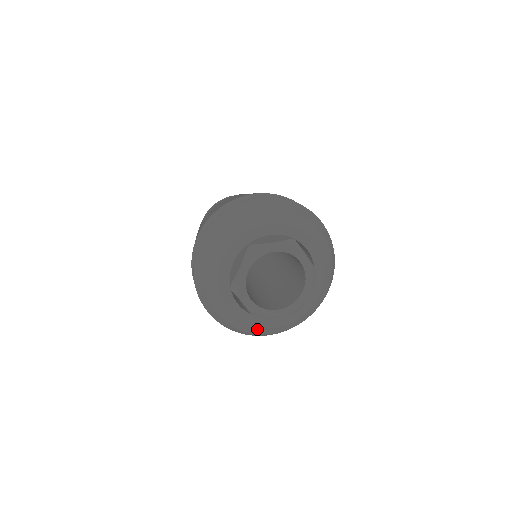
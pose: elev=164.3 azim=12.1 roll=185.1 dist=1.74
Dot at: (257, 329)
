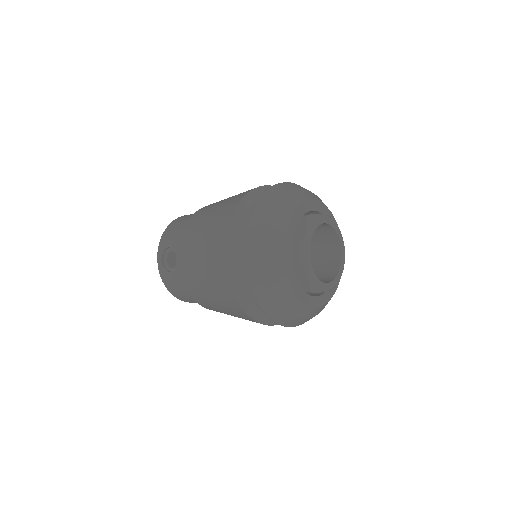
Dot at: (304, 309)
